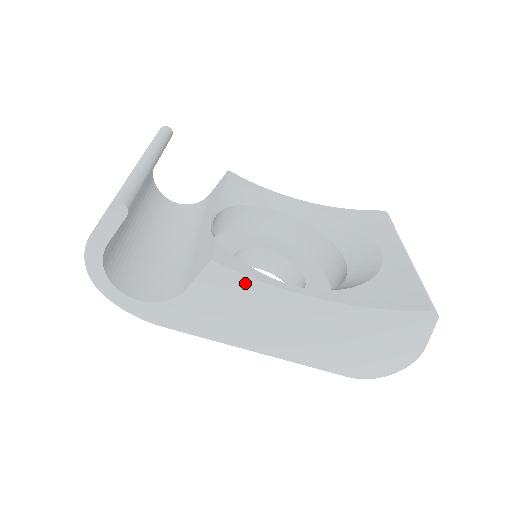
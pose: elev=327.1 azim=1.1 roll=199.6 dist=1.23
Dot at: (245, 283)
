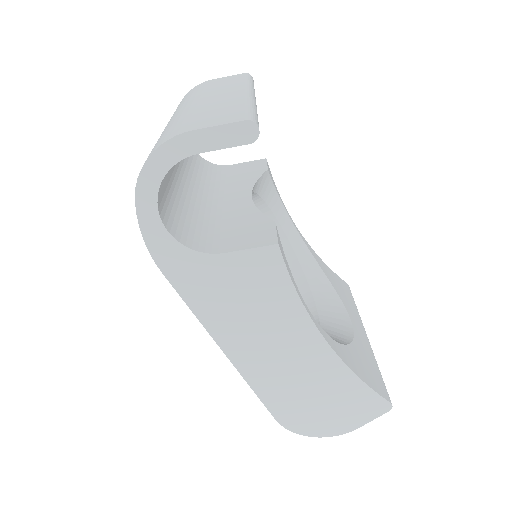
Dot at: (283, 285)
